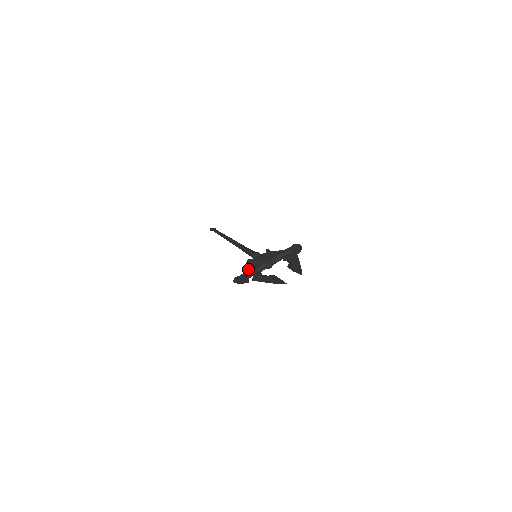
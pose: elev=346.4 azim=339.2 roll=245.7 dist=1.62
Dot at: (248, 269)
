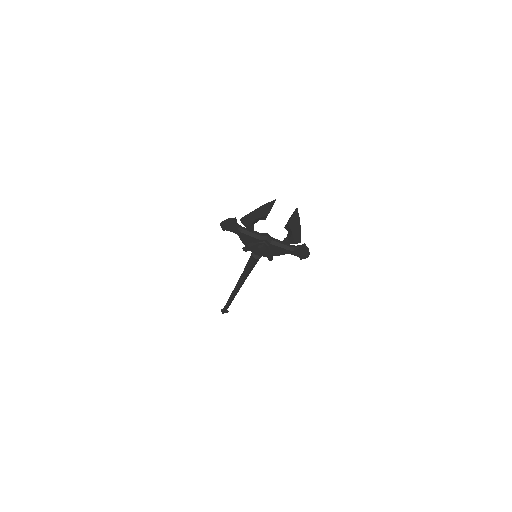
Dot at: occluded
